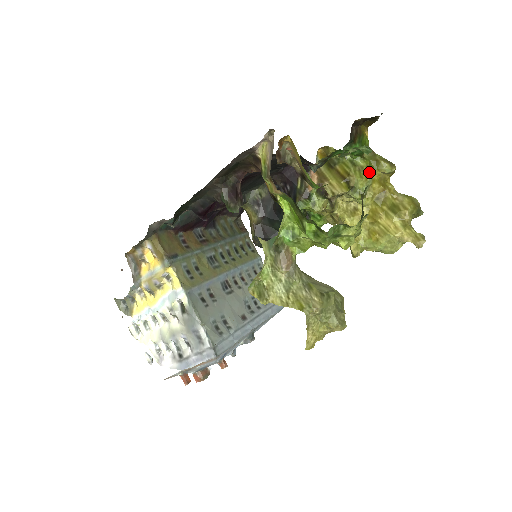
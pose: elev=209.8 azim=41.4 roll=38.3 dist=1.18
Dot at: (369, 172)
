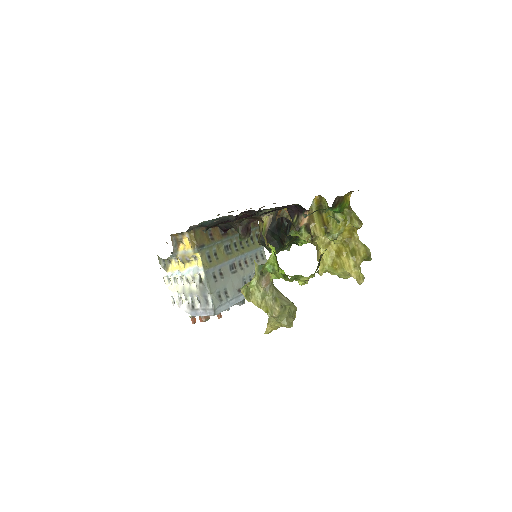
Dot at: (343, 224)
